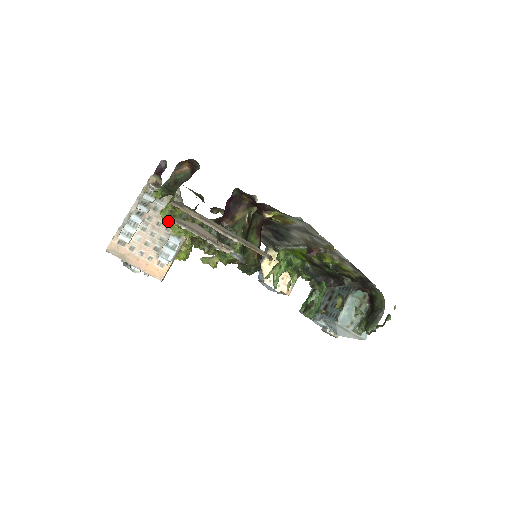
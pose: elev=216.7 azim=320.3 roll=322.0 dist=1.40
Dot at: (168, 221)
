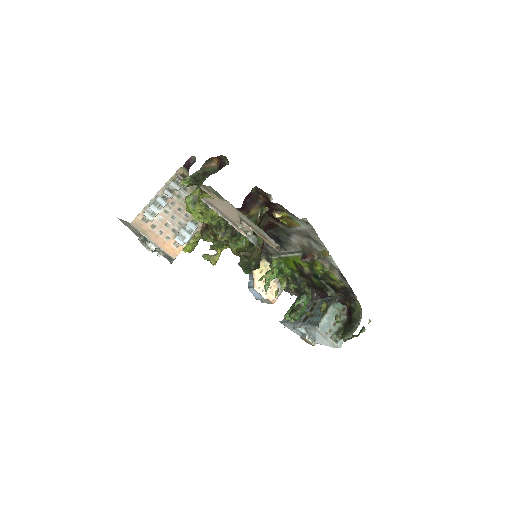
Dot at: (191, 206)
